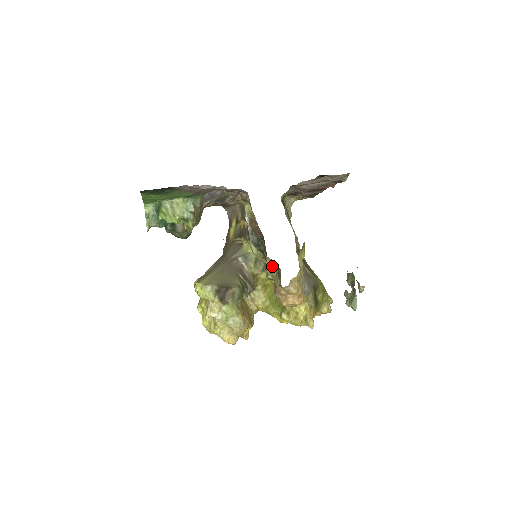
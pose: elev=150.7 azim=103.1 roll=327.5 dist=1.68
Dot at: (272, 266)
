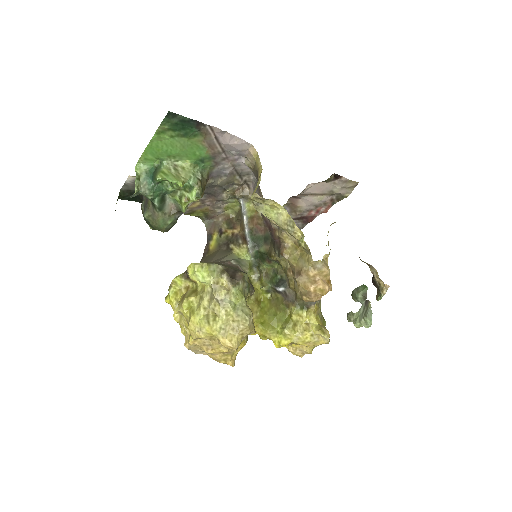
Dot at: (293, 248)
